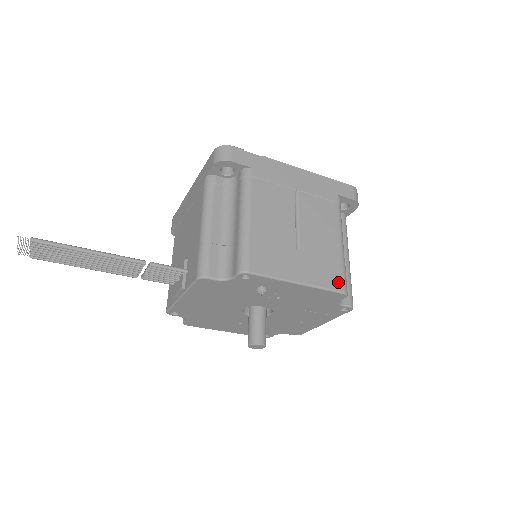
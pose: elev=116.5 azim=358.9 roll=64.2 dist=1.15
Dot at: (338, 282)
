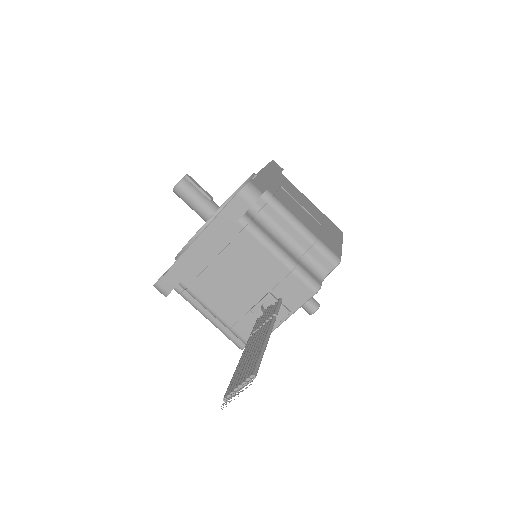
Dot at: (338, 229)
